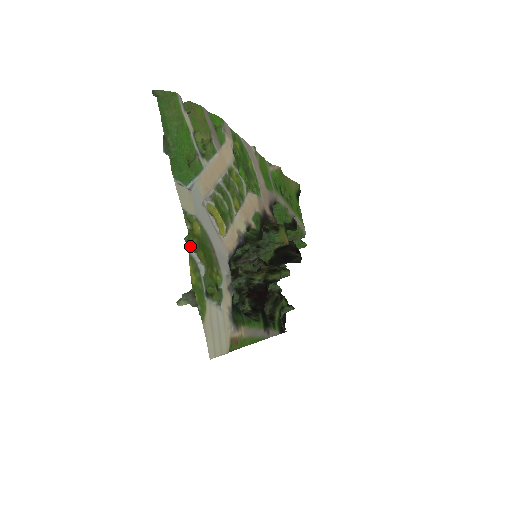
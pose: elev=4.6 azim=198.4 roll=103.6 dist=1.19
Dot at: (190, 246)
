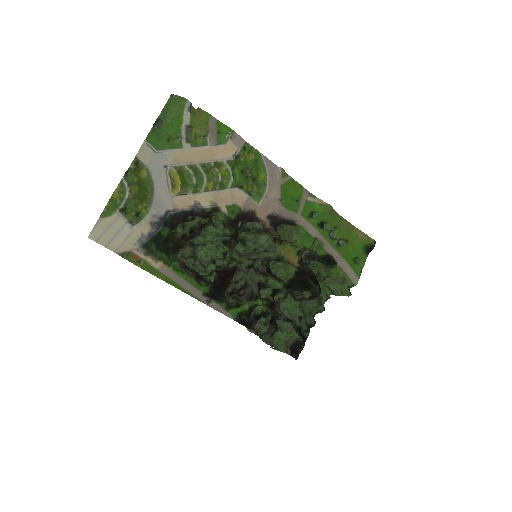
Dot at: (129, 179)
